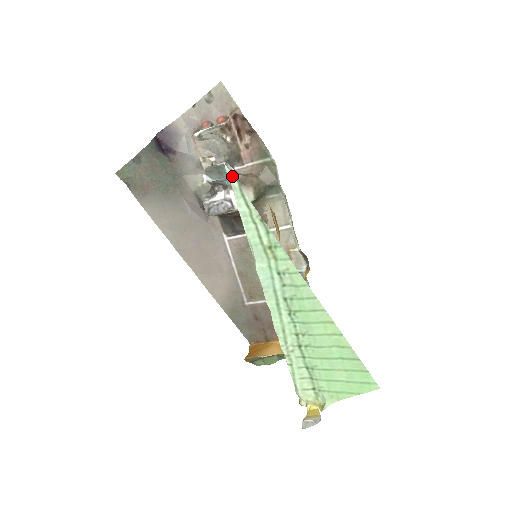
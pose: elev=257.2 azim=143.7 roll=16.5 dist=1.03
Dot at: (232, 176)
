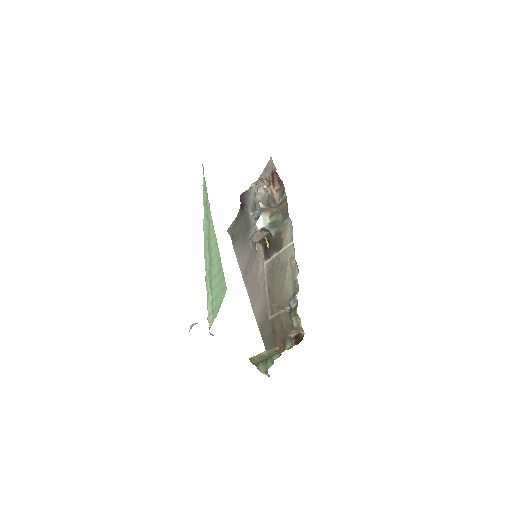
Dot at: (203, 168)
